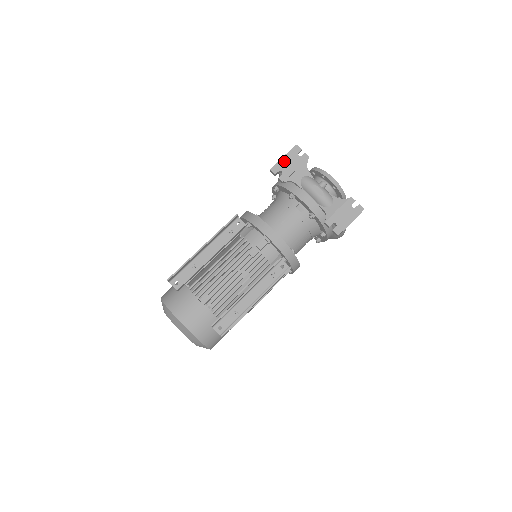
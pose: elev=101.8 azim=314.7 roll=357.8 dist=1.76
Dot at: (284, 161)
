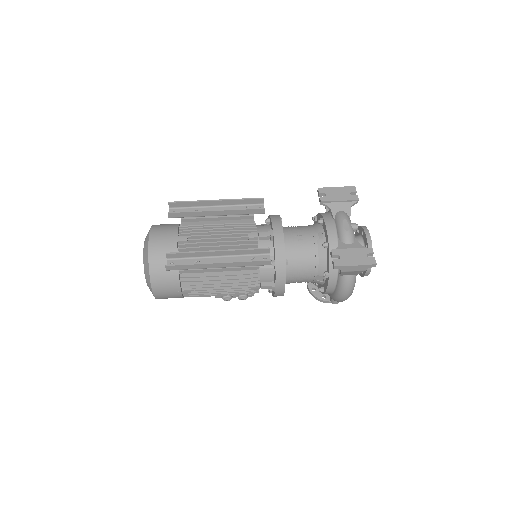
Dot at: (335, 190)
